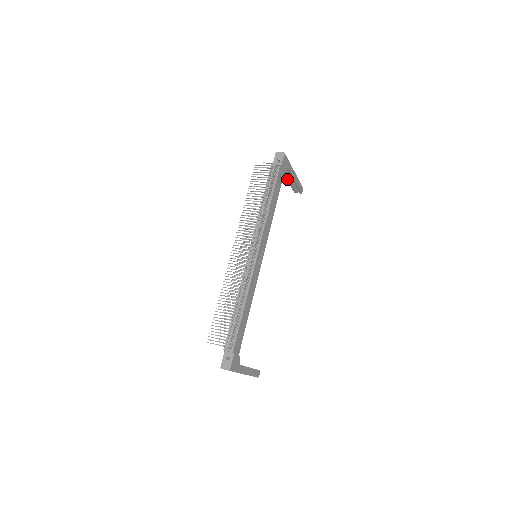
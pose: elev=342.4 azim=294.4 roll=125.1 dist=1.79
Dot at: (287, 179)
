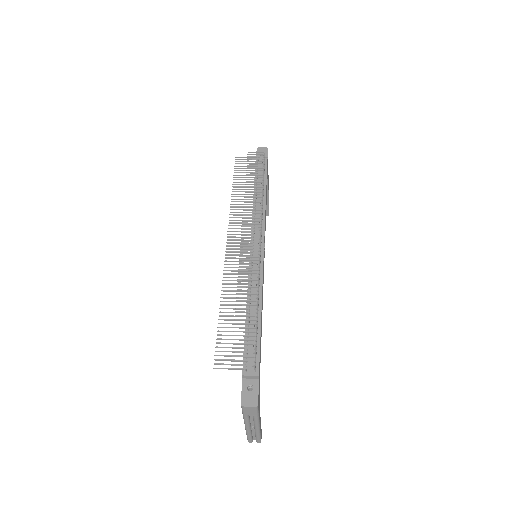
Dot at: occluded
